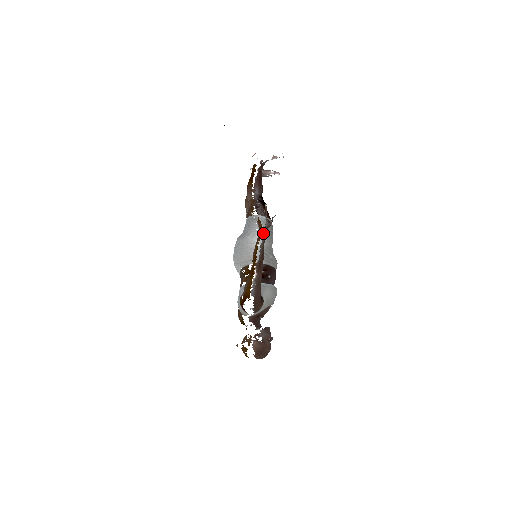
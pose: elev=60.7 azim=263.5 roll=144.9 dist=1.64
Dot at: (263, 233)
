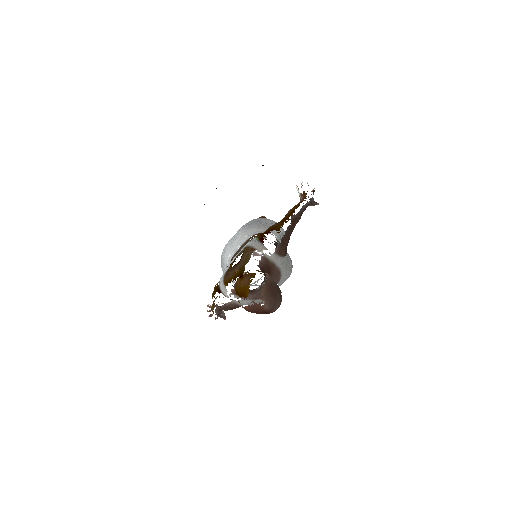
Dot at: (283, 229)
